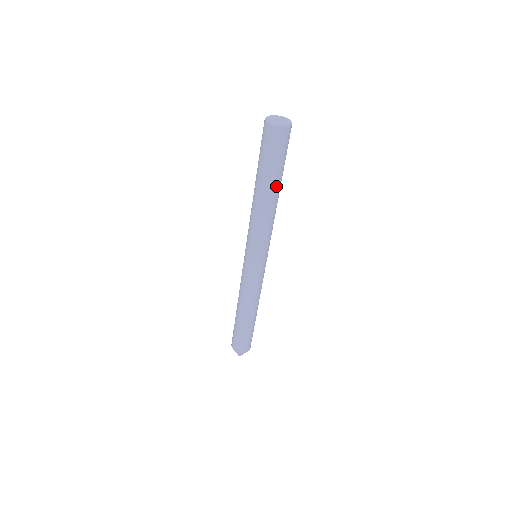
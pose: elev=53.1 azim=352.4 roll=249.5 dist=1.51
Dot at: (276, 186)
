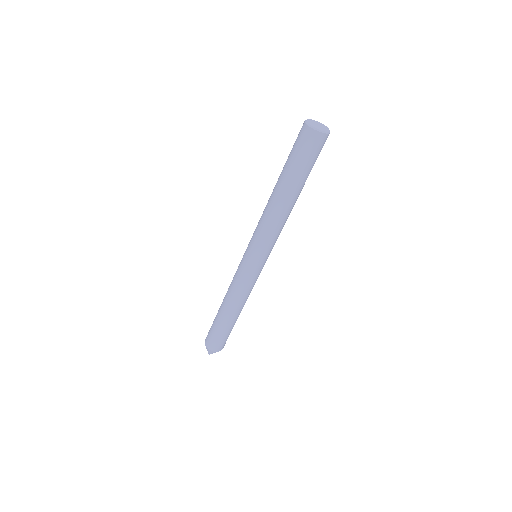
Dot at: (288, 187)
